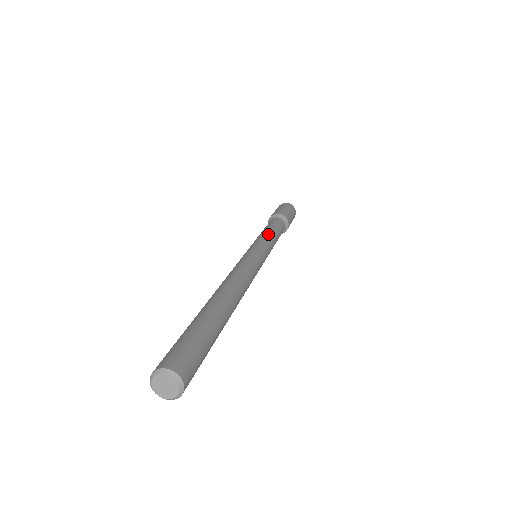
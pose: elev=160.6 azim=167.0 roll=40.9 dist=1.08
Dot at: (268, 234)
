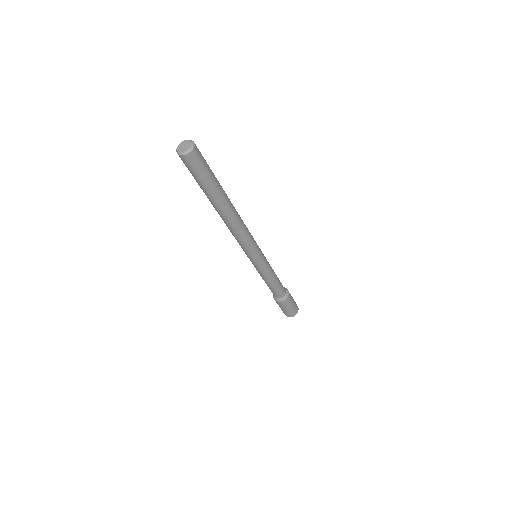
Dot at: occluded
